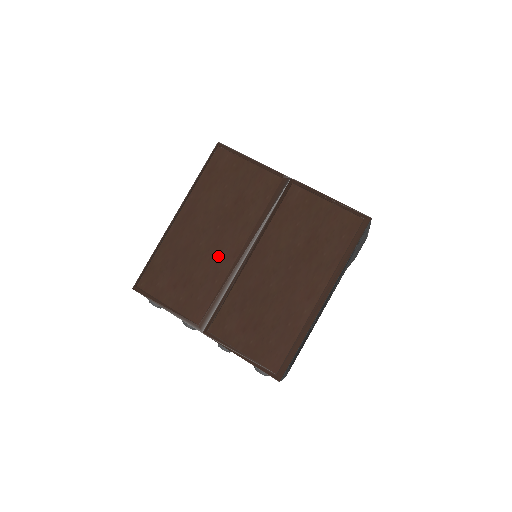
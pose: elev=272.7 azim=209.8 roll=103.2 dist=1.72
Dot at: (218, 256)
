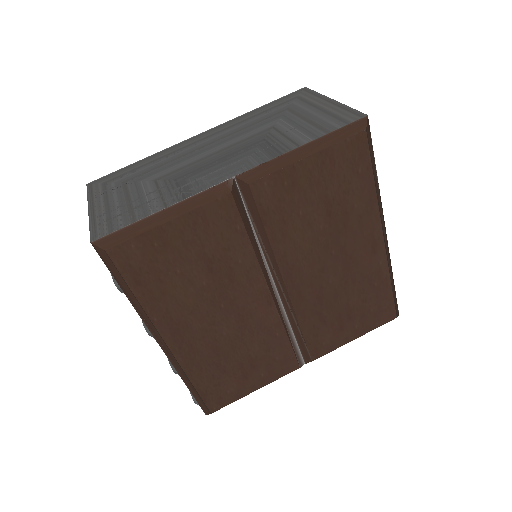
Dot at: (254, 321)
